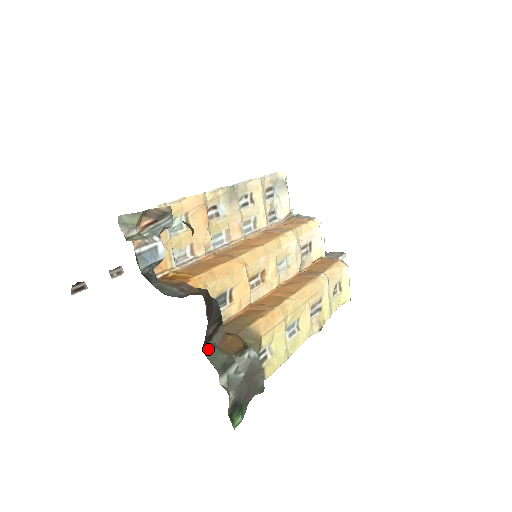
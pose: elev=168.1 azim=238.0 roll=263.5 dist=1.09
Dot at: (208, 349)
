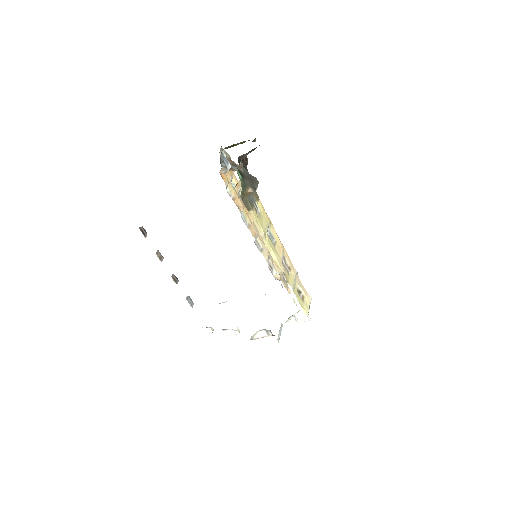
Dot at: (239, 163)
